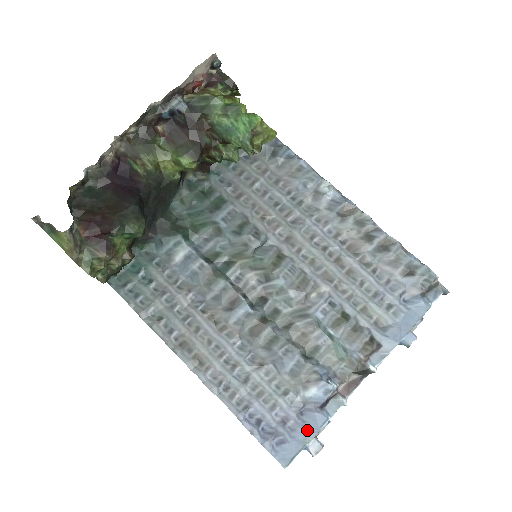
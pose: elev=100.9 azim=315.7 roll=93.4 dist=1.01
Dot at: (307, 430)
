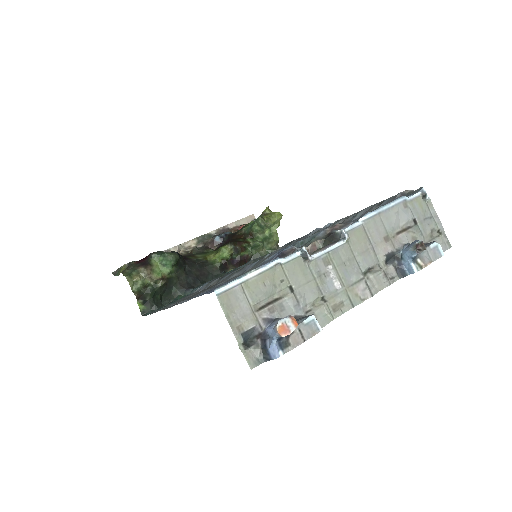
Dot at: occluded
